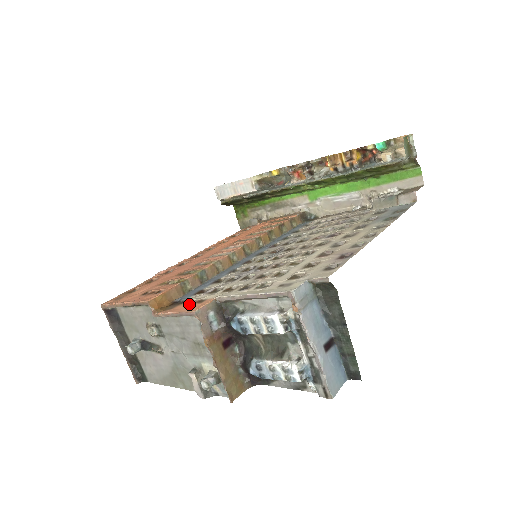
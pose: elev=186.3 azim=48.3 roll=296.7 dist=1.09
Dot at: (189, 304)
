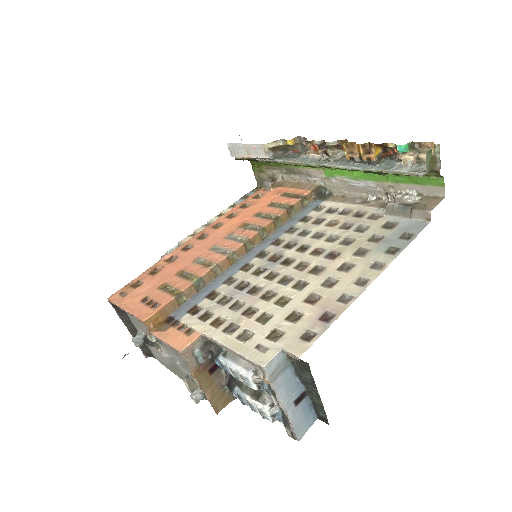
Dot at: (179, 332)
